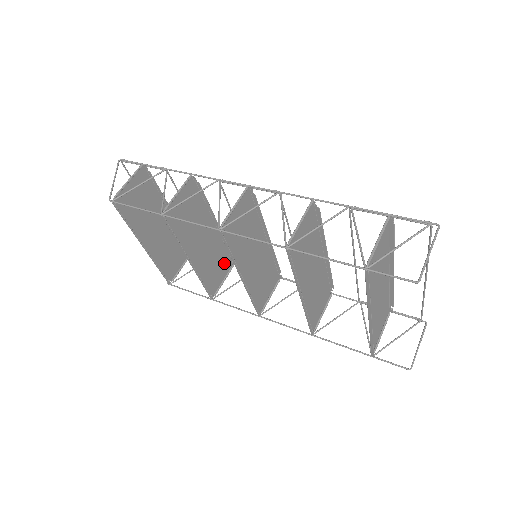
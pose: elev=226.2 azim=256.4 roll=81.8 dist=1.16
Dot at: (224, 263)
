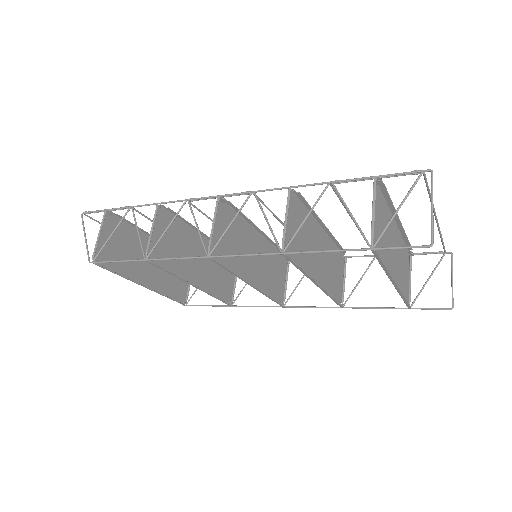
Dot at: occluded
